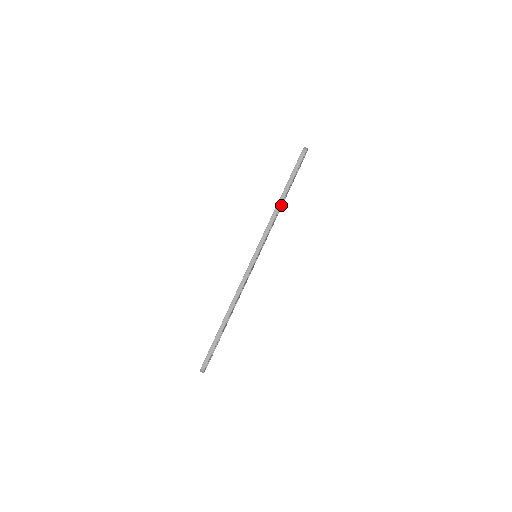
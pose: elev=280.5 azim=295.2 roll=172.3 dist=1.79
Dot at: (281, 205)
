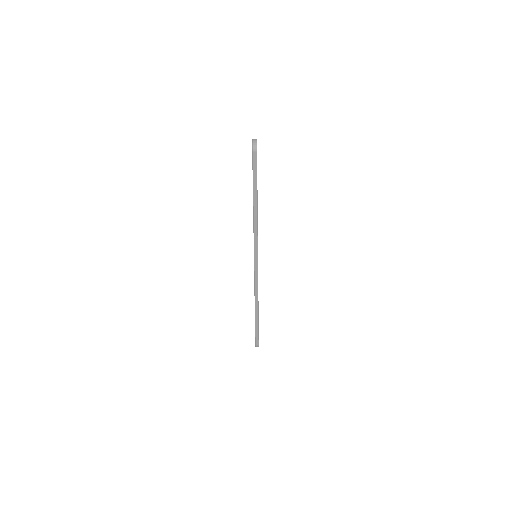
Dot at: occluded
